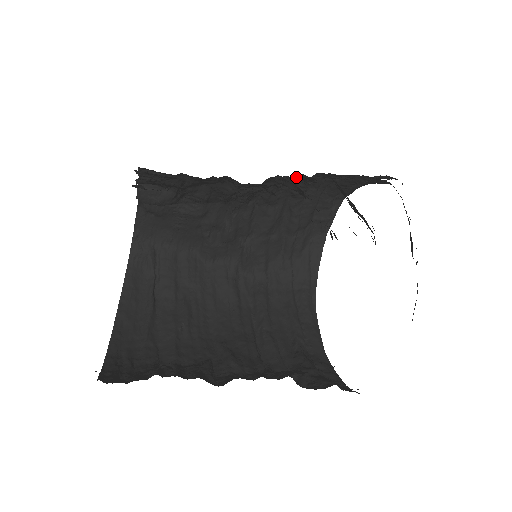
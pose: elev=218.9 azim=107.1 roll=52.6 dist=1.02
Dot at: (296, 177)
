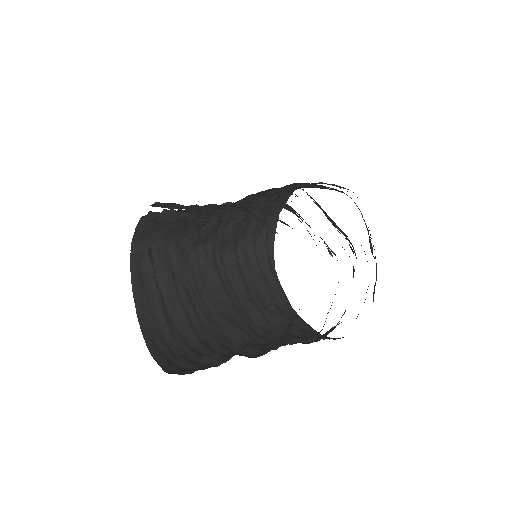
Dot at: (274, 188)
